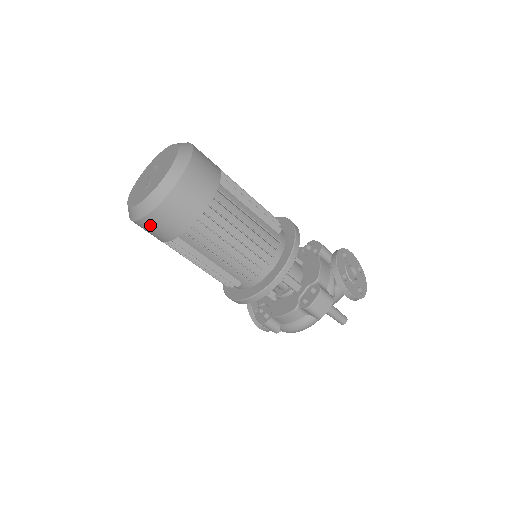
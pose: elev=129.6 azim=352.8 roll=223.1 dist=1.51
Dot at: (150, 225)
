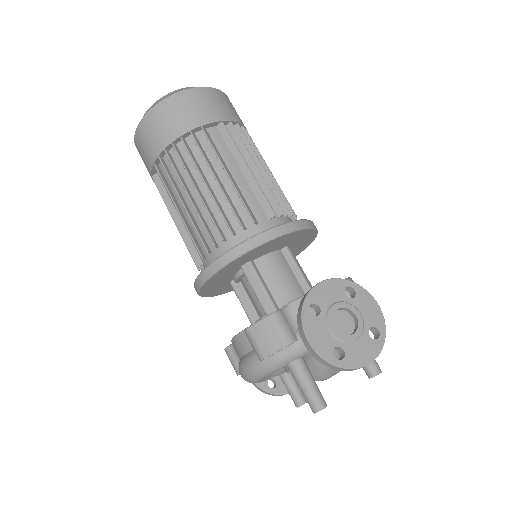
Dot at: (140, 152)
